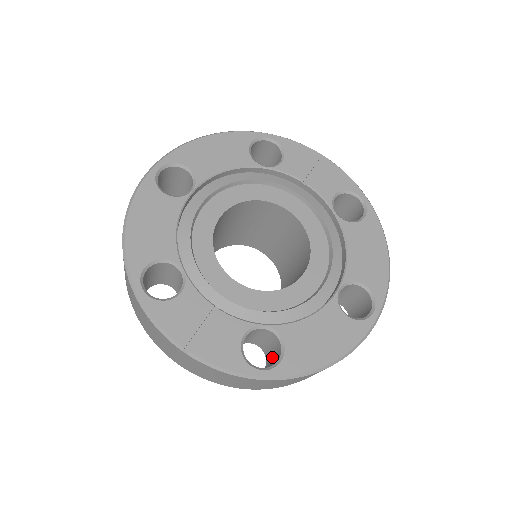
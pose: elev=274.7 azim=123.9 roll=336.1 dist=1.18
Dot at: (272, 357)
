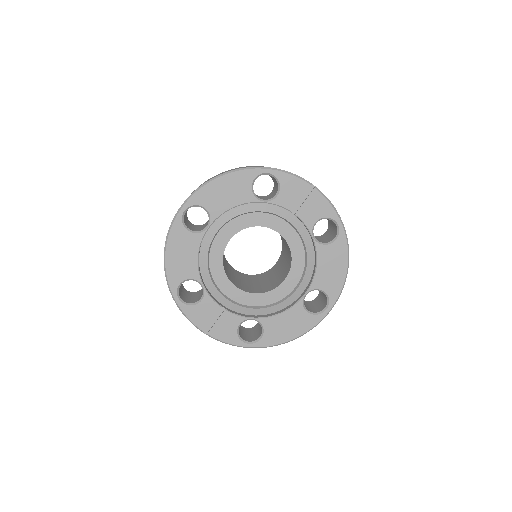
Dot at: (260, 325)
